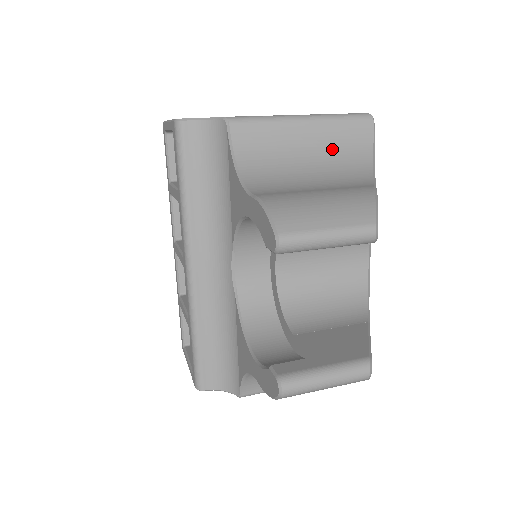
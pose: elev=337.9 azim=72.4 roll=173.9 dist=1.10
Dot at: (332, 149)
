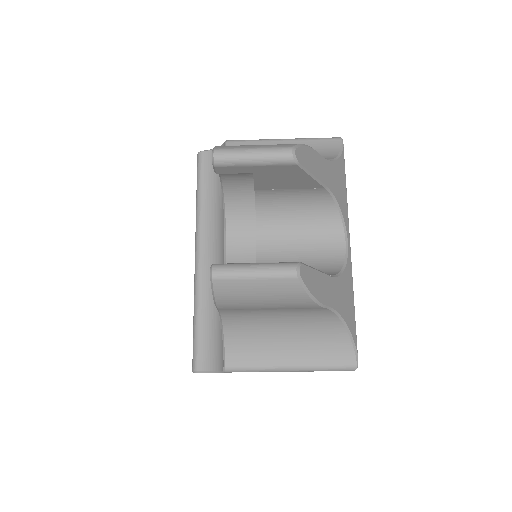
Dot at: occluded
